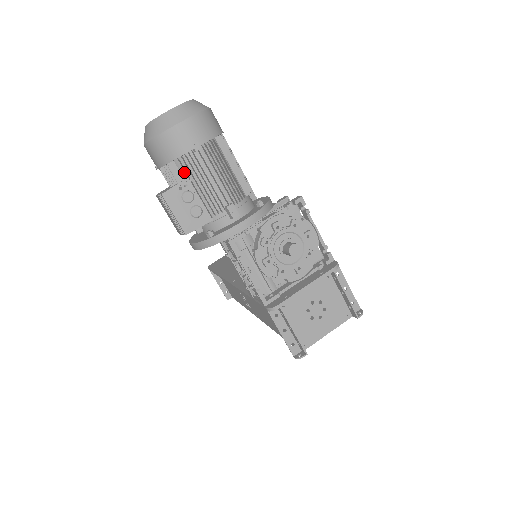
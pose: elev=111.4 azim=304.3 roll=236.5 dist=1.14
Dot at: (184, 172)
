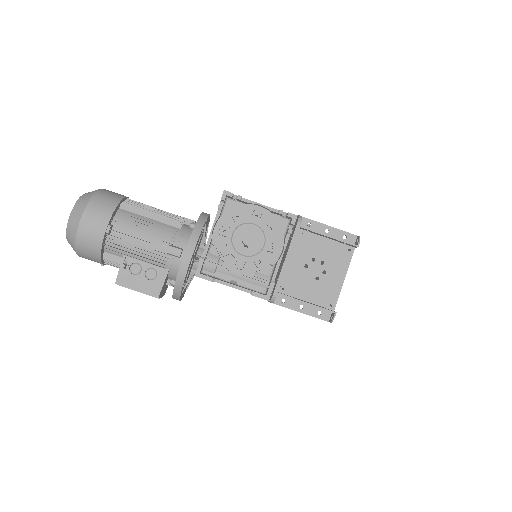
Dot at: (118, 253)
